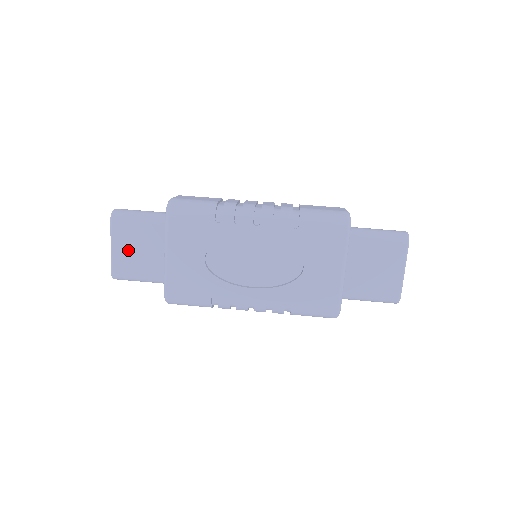
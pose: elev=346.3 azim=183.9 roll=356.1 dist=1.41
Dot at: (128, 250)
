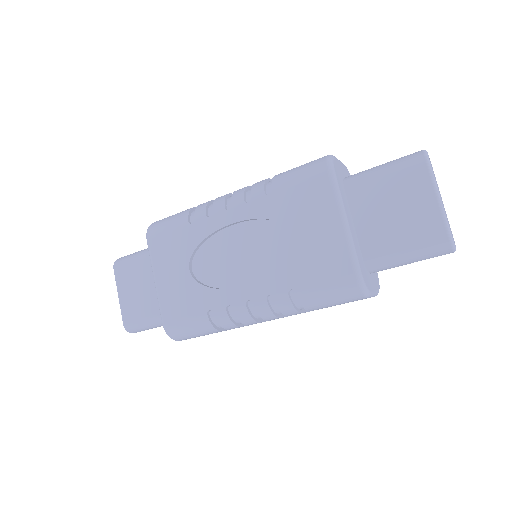
Dot at: (132, 294)
